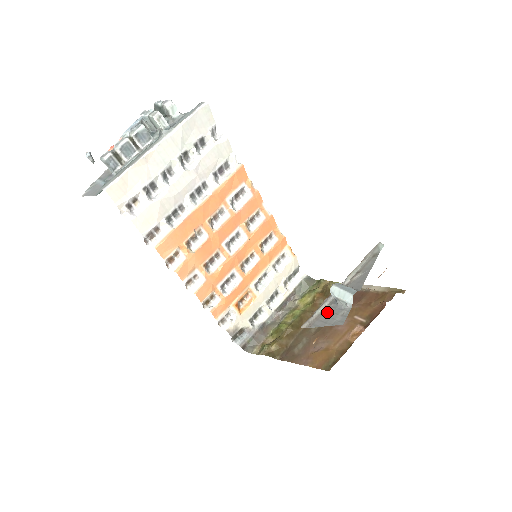
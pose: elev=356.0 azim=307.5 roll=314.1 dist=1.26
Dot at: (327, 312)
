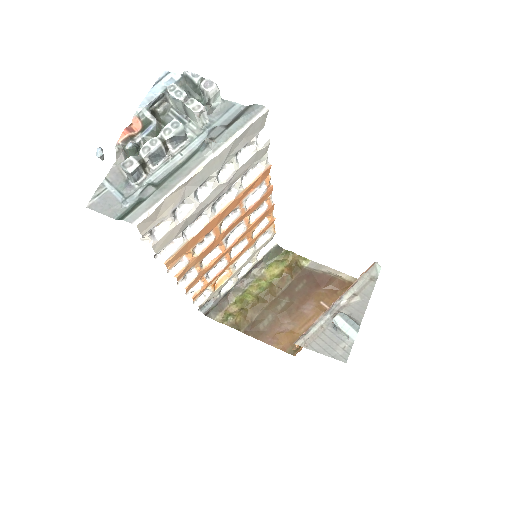
Dot at: (324, 335)
